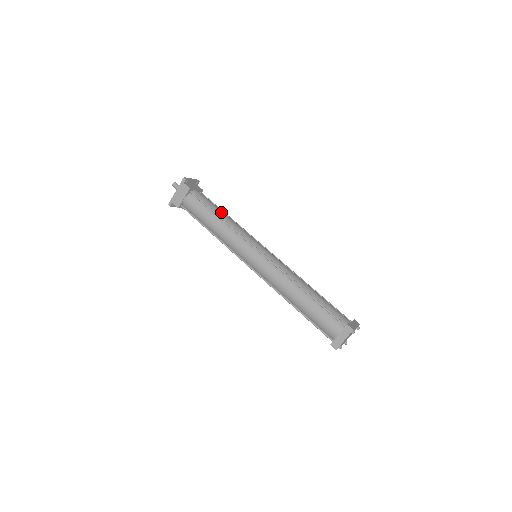
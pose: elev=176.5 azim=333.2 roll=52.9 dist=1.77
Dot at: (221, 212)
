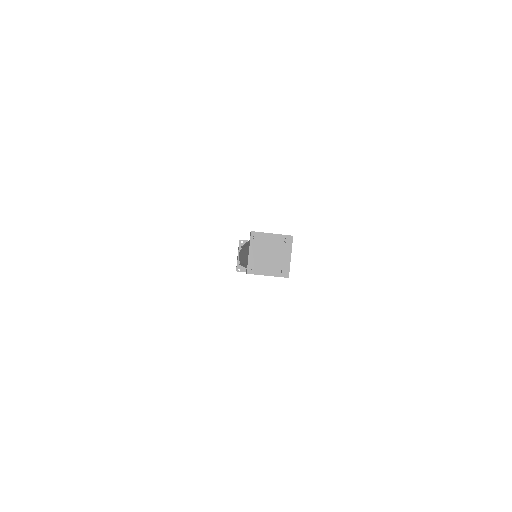
Dot at: occluded
